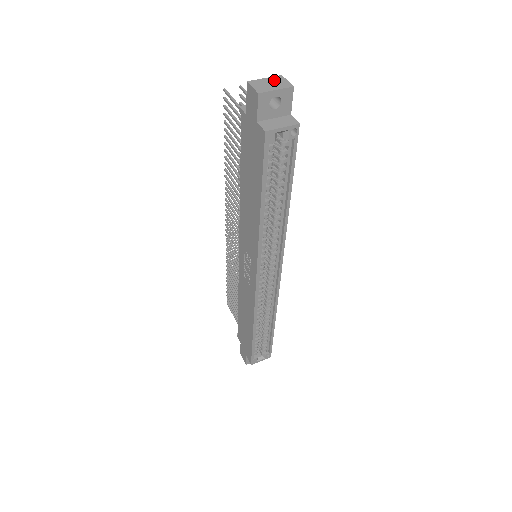
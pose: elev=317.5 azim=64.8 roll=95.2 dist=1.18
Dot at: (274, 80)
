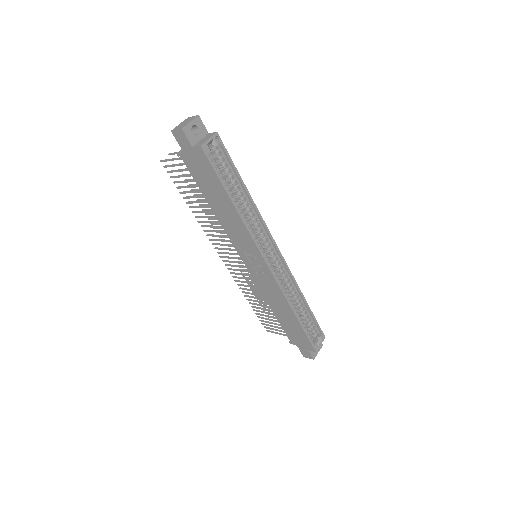
Dot at: (185, 121)
